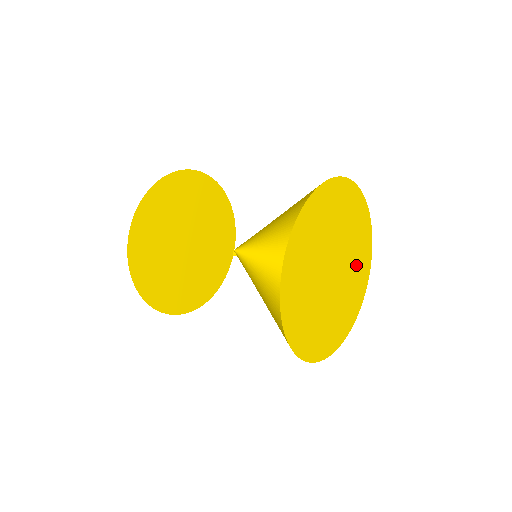
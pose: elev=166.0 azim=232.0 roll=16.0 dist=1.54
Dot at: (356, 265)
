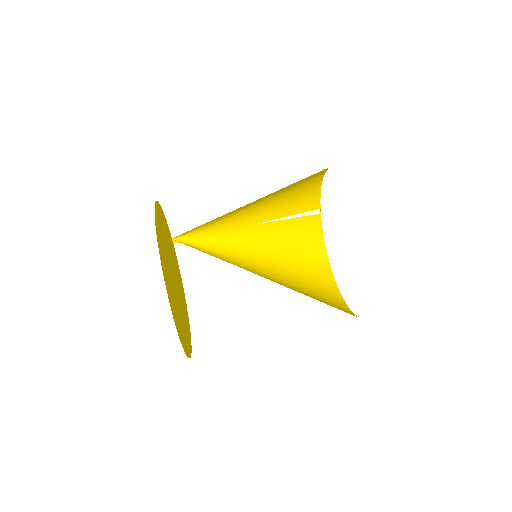
Dot at: occluded
